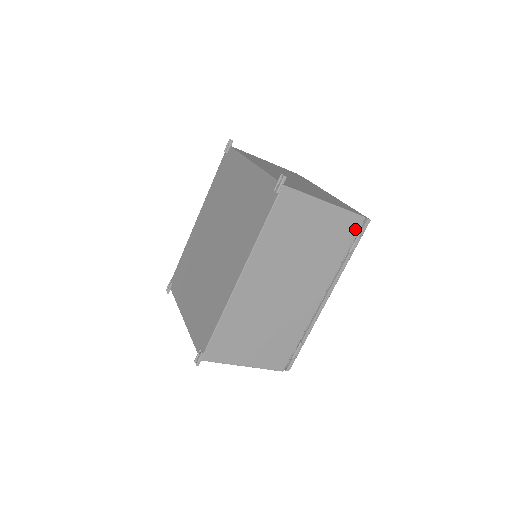
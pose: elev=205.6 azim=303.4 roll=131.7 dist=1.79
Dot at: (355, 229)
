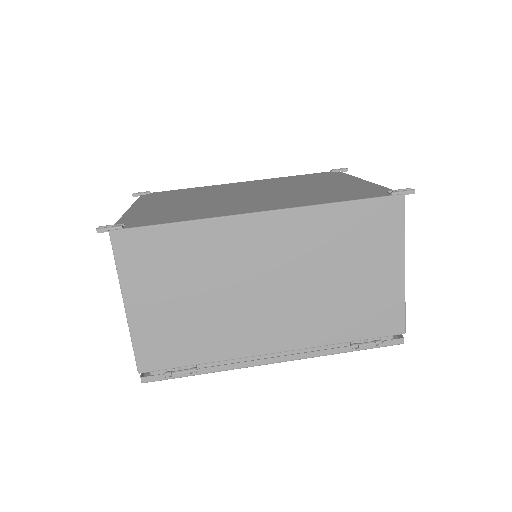
Dot at: (386, 330)
